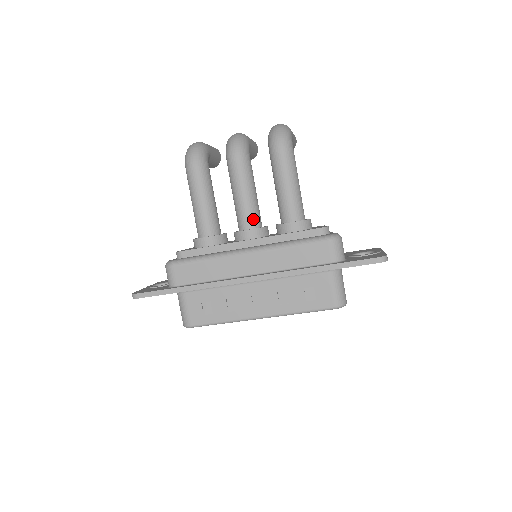
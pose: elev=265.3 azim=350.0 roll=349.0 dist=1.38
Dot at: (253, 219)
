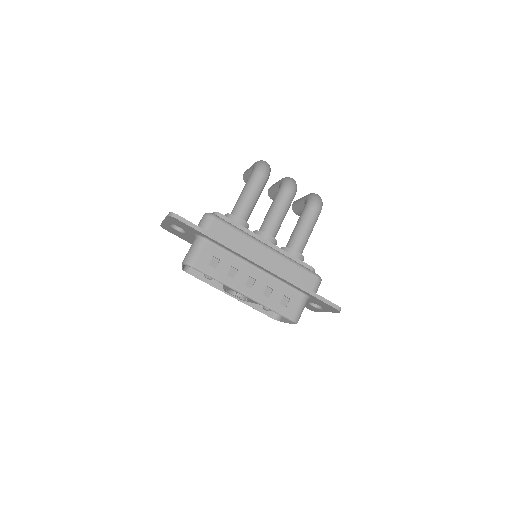
Dot at: (275, 232)
